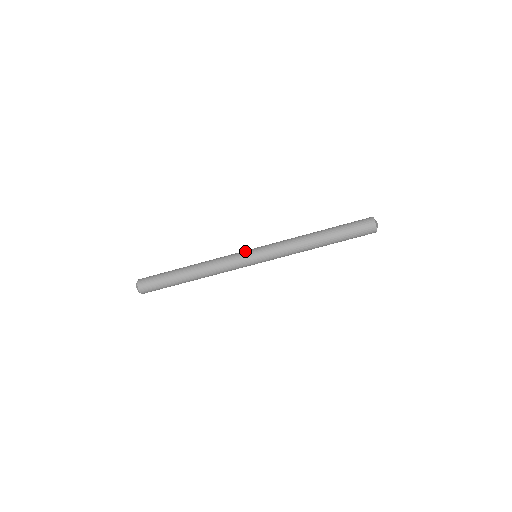
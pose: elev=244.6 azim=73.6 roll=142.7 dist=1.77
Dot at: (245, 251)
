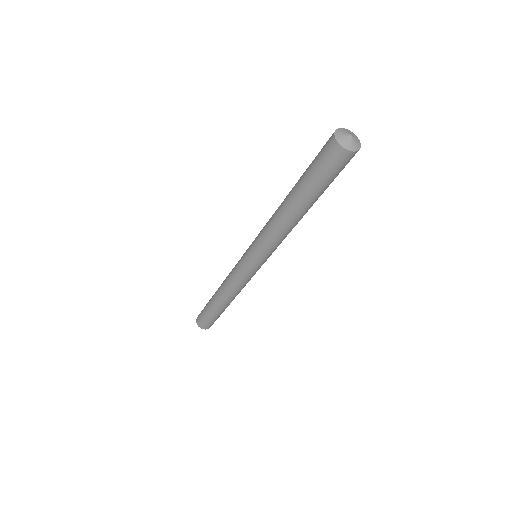
Dot at: (243, 266)
